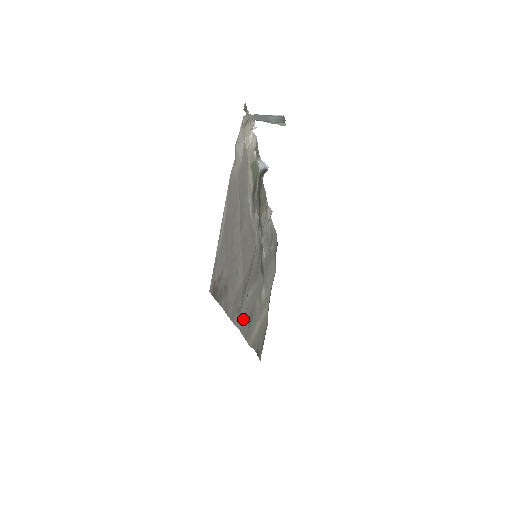
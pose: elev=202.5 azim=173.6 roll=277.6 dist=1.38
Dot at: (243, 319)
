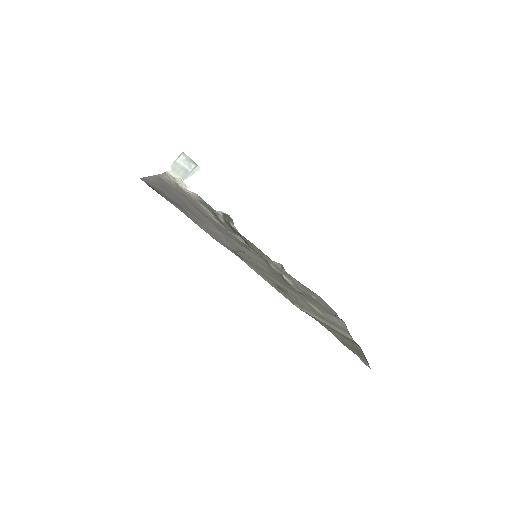
Dot at: (249, 263)
